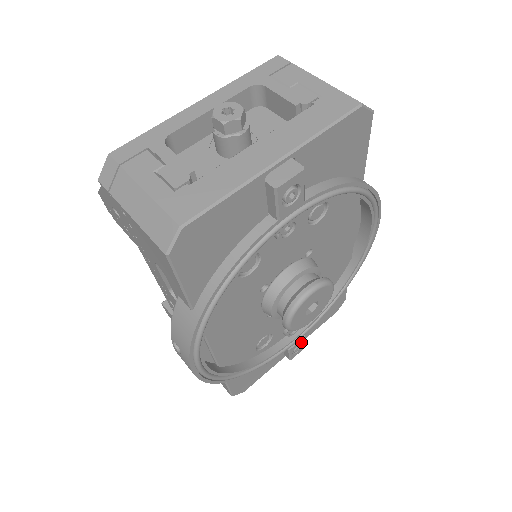
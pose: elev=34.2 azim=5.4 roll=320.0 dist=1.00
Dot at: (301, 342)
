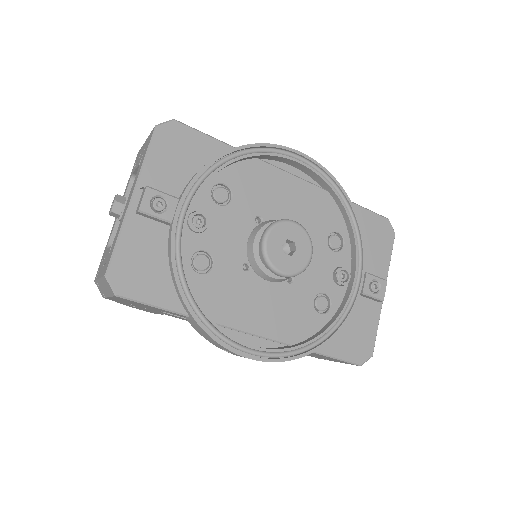
Dot at: (370, 280)
